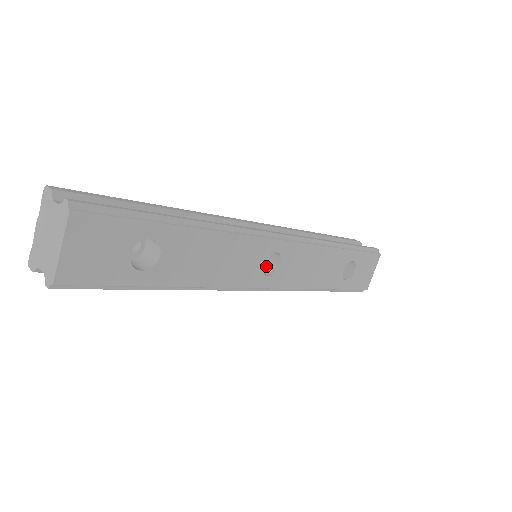
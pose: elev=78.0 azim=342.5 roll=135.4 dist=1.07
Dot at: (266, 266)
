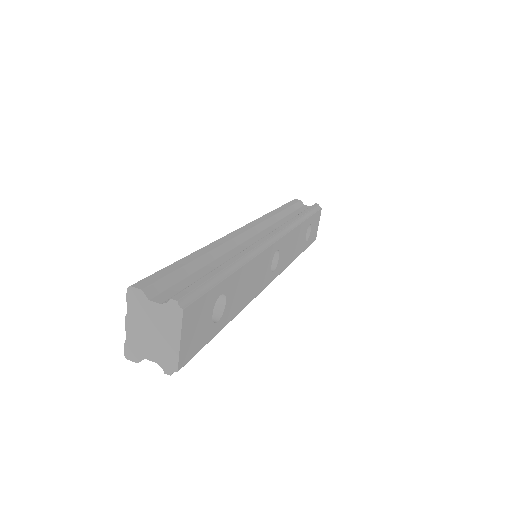
Dot at: occluded
